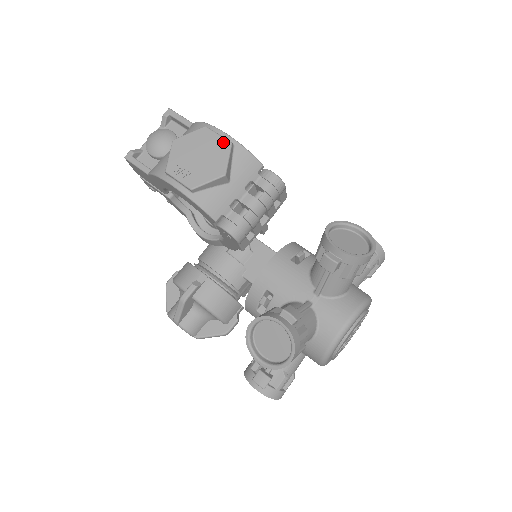
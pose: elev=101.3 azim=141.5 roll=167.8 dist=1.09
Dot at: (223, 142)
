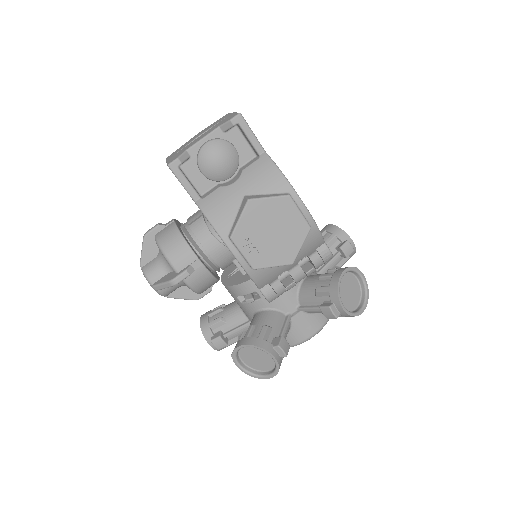
Dot at: (303, 225)
